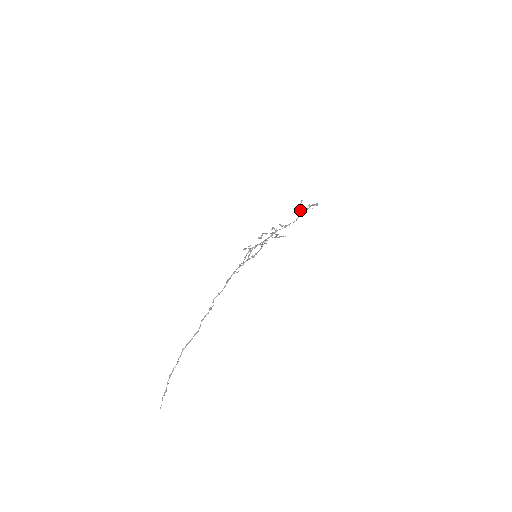
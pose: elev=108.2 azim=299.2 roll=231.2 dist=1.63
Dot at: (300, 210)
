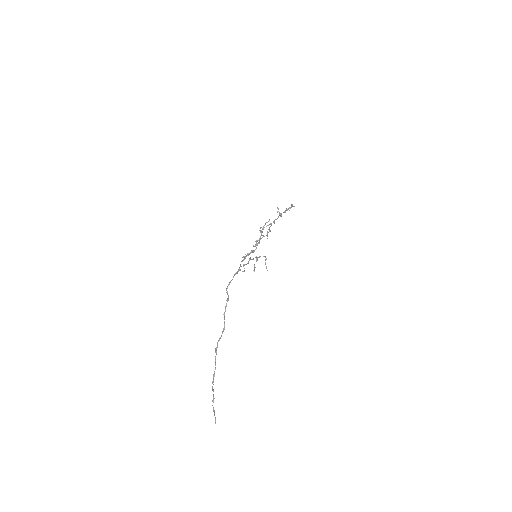
Dot at: (279, 213)
